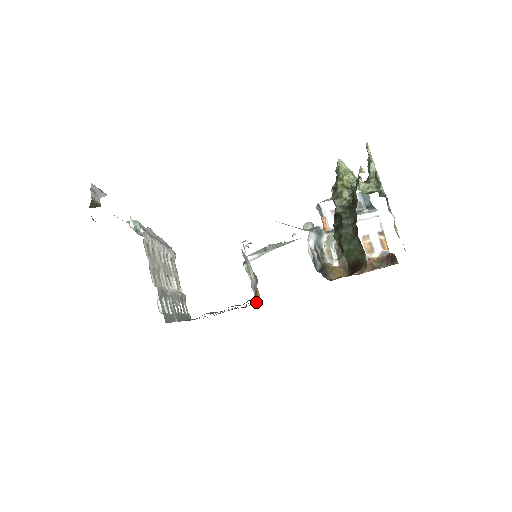
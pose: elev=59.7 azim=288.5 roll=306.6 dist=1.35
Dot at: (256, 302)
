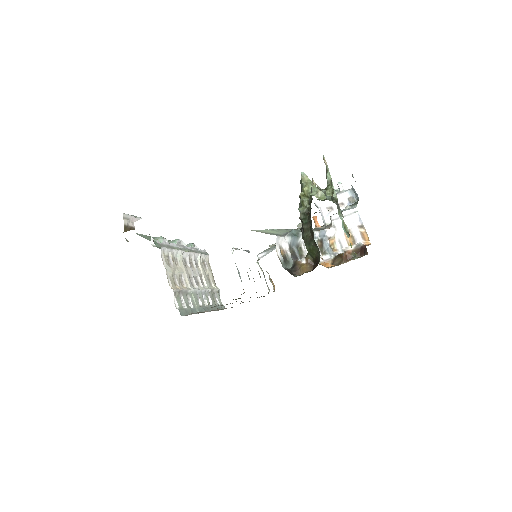
Dot at: (268, 292)
